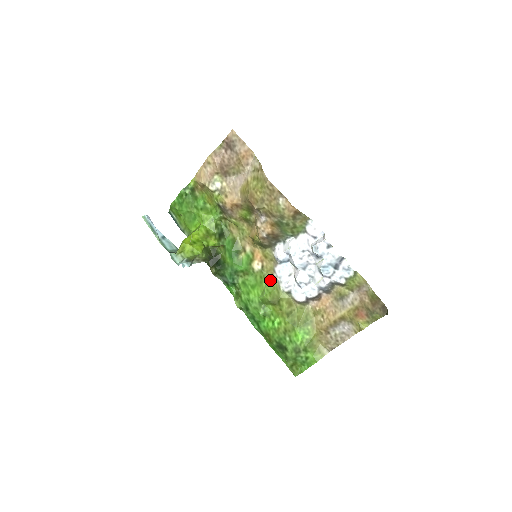
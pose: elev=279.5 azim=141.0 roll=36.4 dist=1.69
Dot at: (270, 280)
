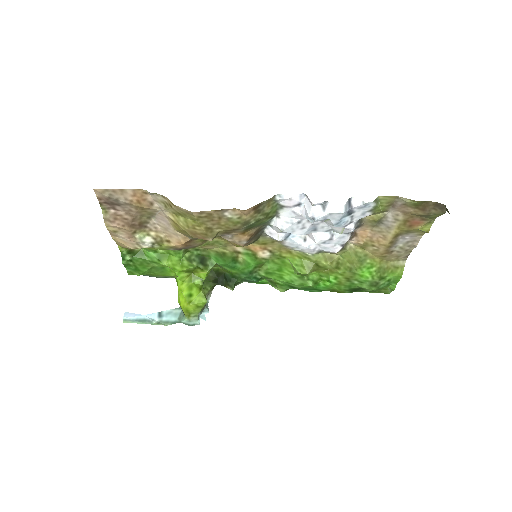
Dot at: (289, 255)
